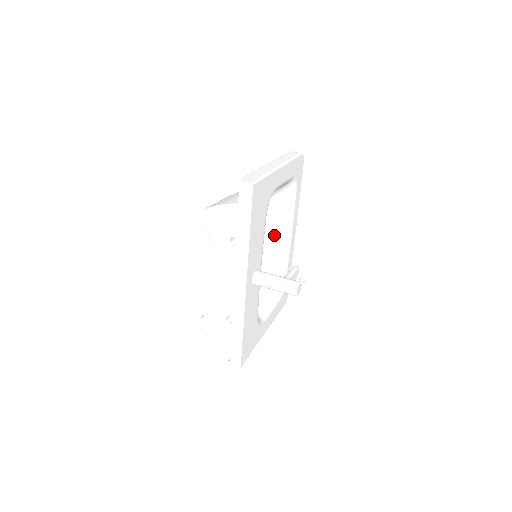
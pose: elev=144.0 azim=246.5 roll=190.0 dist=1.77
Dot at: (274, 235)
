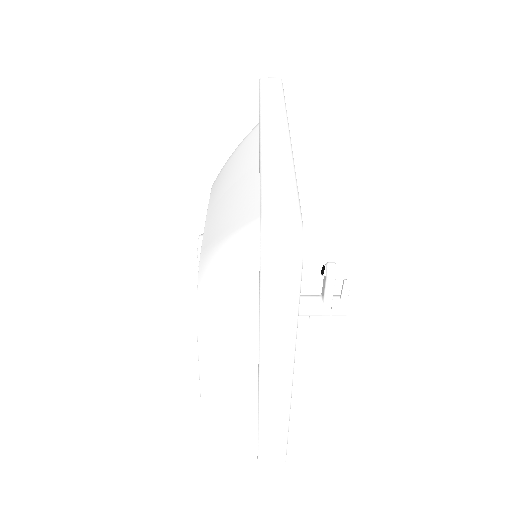
Dot at: occluded
